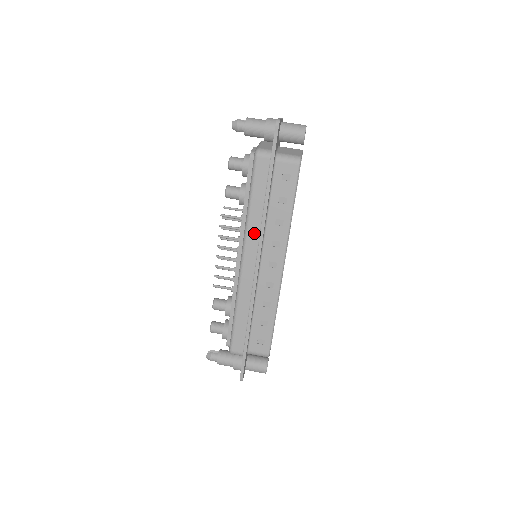
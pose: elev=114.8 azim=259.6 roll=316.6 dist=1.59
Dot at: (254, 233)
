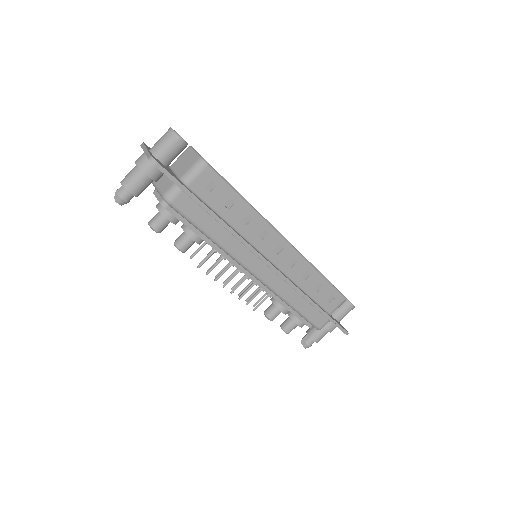
Dot at: (240, 250)
